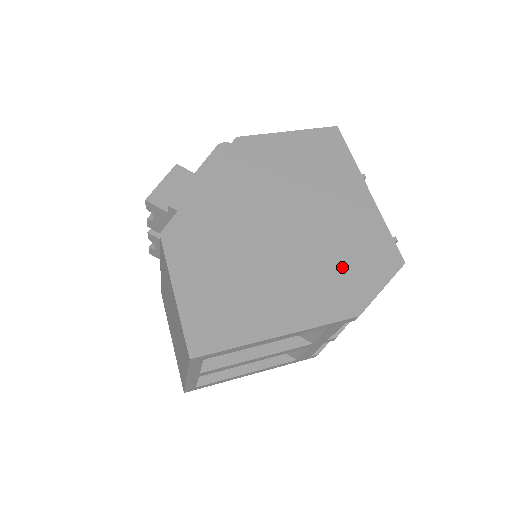
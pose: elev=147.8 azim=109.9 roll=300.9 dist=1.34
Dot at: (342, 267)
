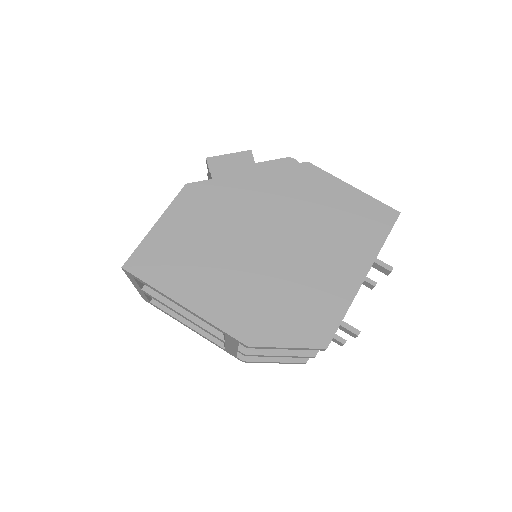
Dot at: (276, 307)
